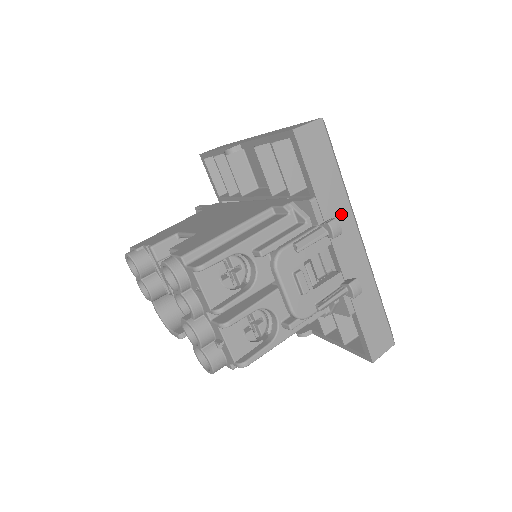
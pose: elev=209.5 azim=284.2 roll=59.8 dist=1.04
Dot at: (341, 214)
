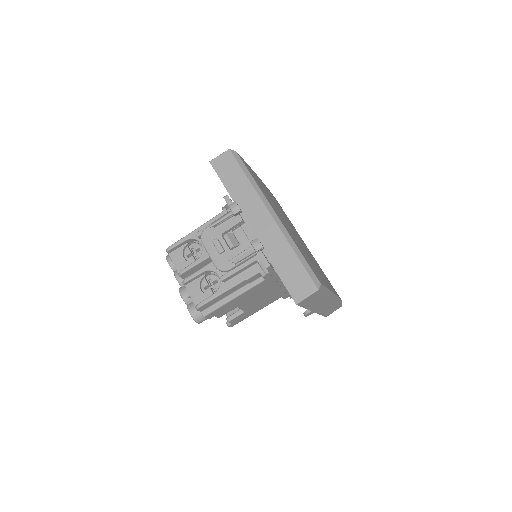
Dot at: (250, 201)
